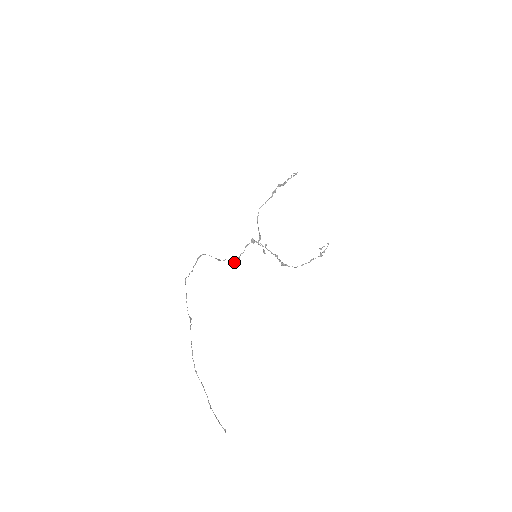
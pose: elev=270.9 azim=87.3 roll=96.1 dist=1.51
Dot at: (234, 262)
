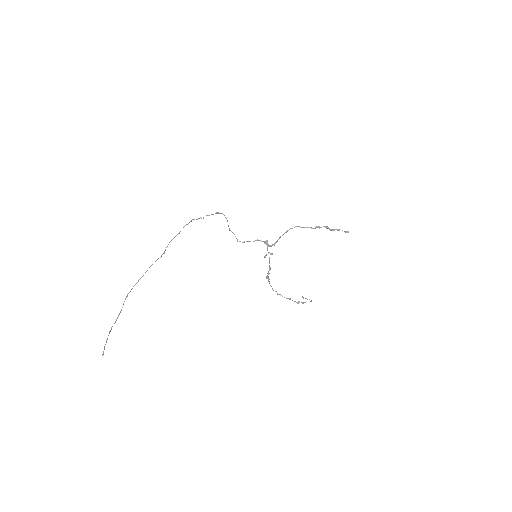
Dot at: occluded
